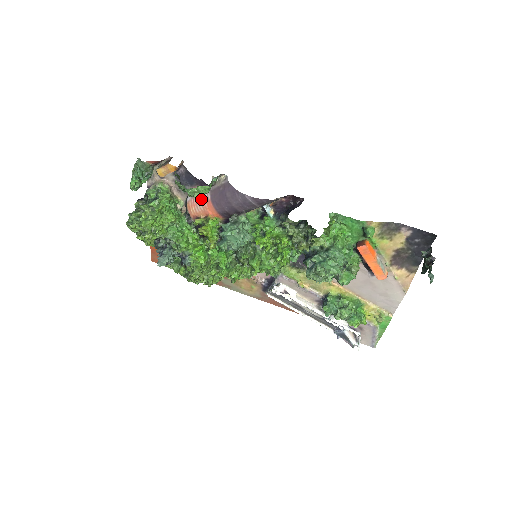
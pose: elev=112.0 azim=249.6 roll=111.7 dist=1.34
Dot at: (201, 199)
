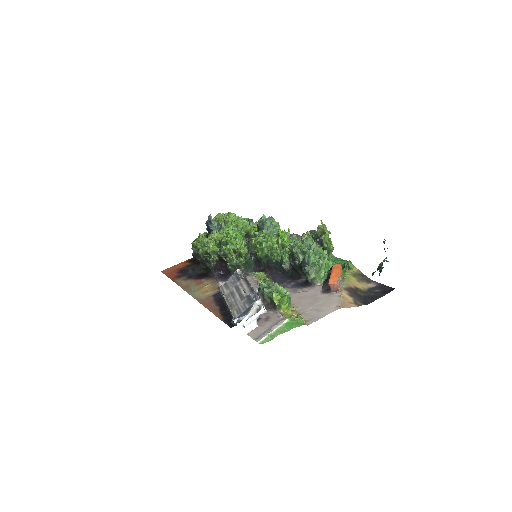
Dot at: occluded
